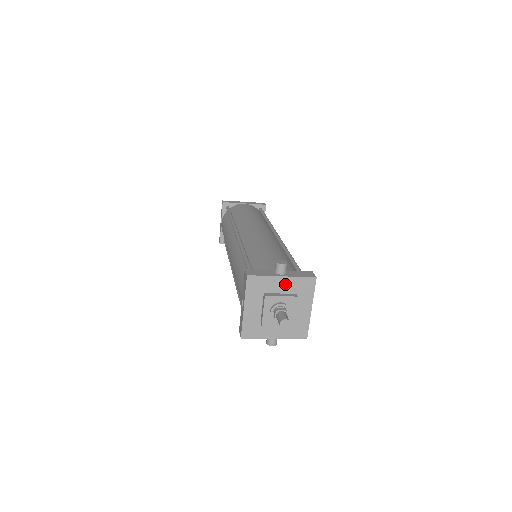
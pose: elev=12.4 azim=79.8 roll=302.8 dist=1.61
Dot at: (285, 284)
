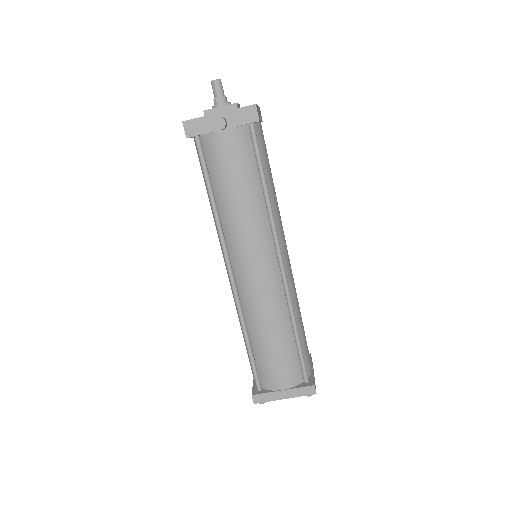
Dot at: occluded
